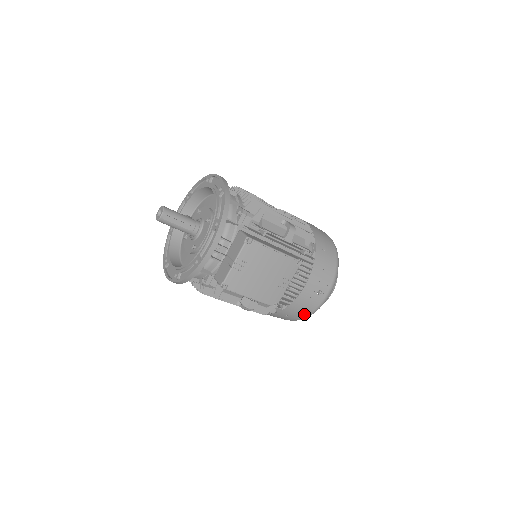
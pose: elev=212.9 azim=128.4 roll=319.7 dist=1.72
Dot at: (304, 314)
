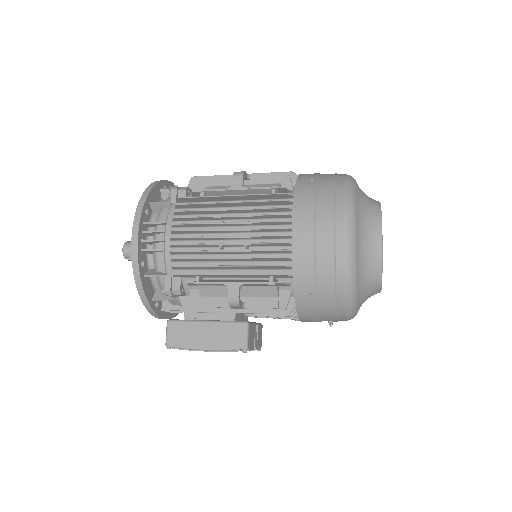
Dot at: occluded
